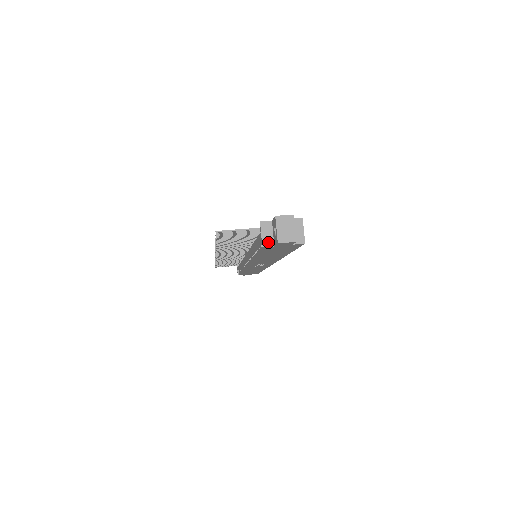
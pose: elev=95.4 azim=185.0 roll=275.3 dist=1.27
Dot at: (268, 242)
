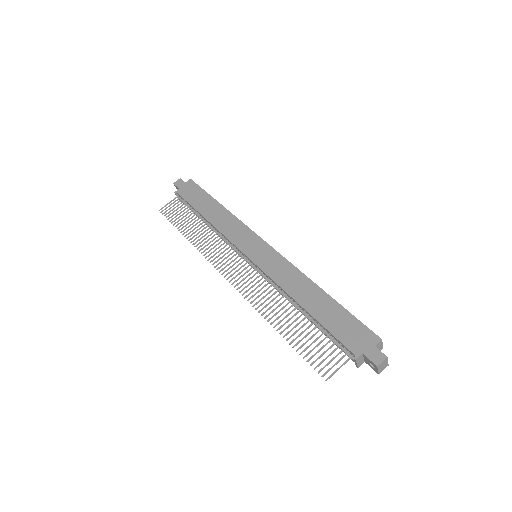
Dot at: (361, 363)
